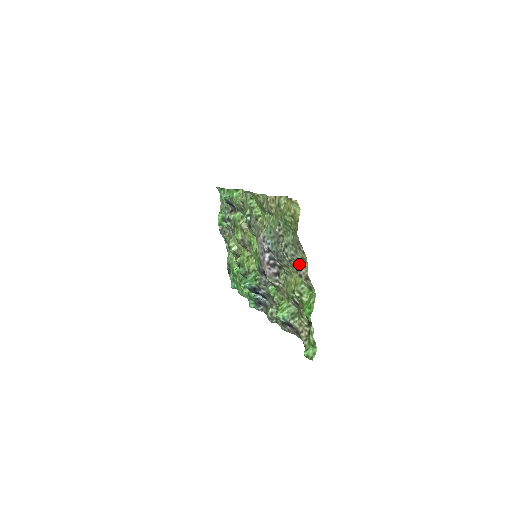
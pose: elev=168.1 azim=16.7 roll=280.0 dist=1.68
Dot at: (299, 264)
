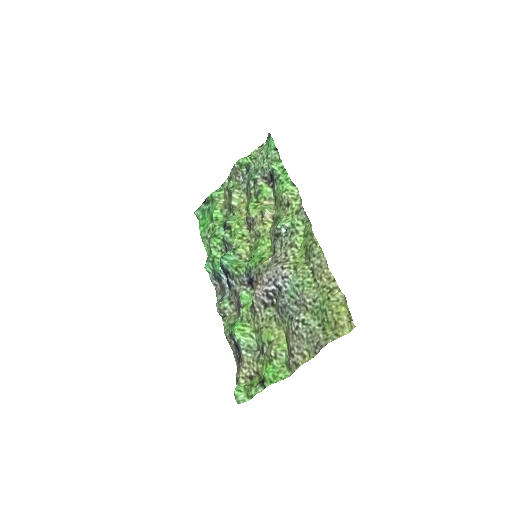
Dot at: (301, 349)
